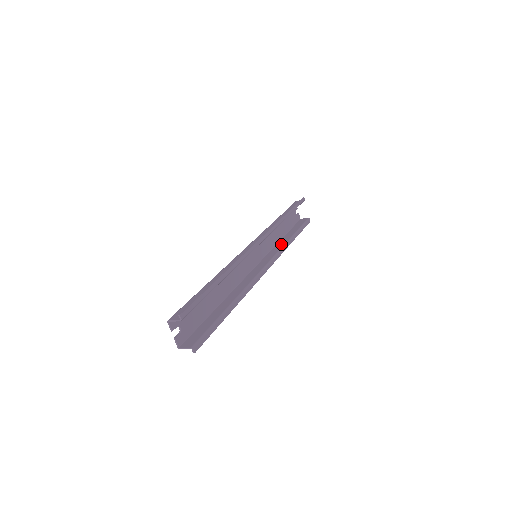
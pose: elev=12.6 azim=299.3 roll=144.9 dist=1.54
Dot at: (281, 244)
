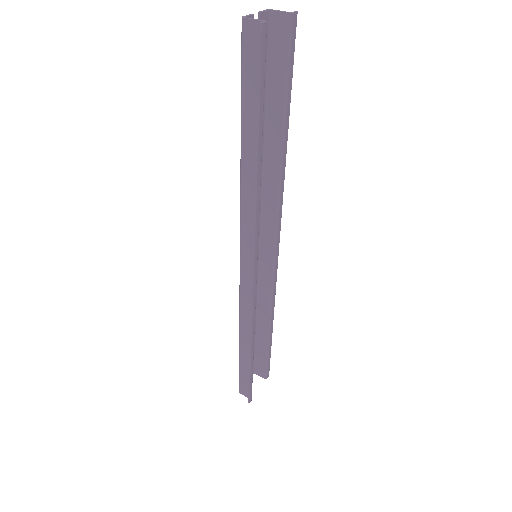
Dot at: (272, 176)
